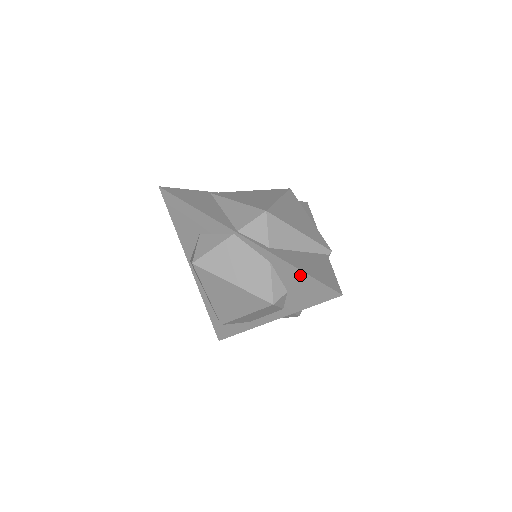
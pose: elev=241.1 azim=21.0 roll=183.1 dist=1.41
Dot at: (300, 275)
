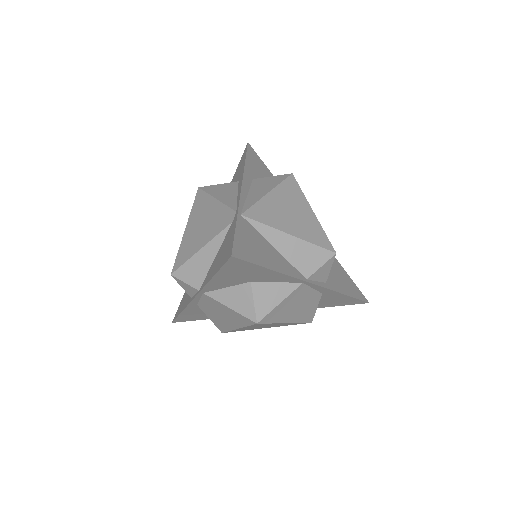
Dot at: (344, 298)
